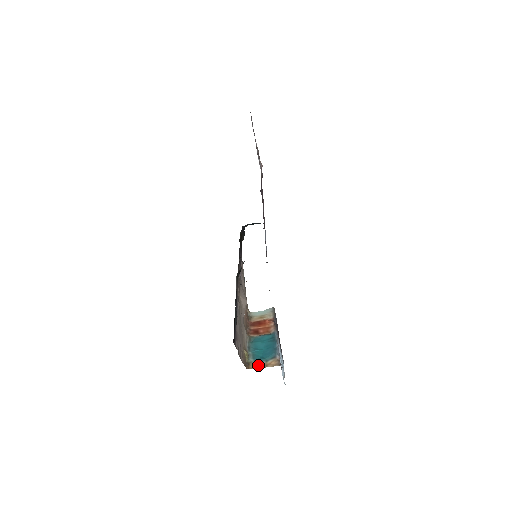
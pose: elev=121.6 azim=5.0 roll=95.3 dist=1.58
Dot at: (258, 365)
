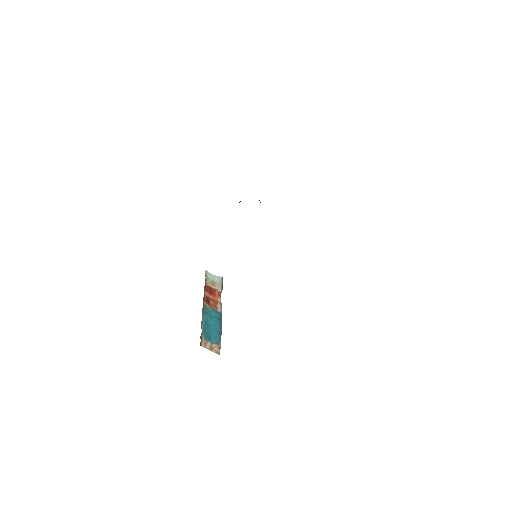
Dot at: (206, 345)
